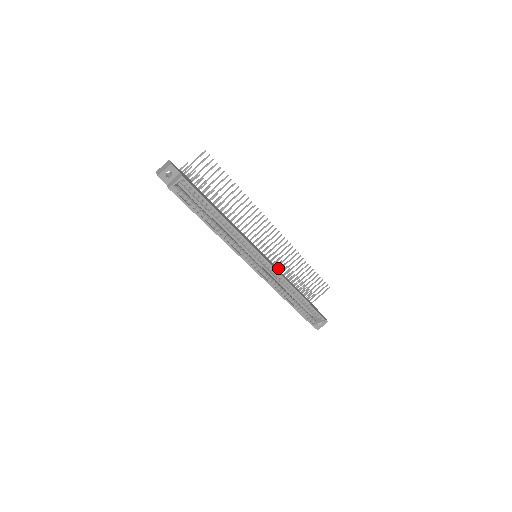
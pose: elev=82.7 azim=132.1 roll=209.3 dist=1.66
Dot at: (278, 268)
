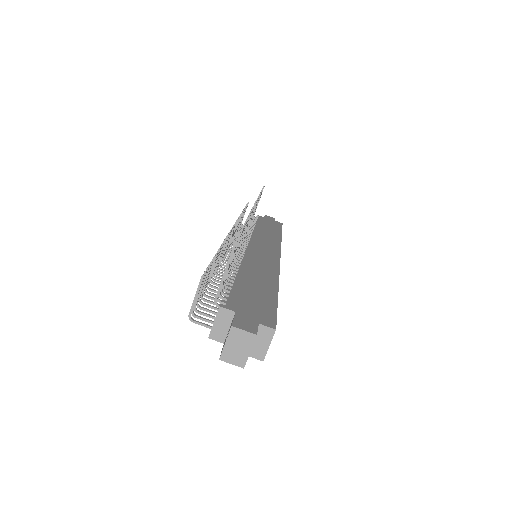
Dot at: (237, 225)
